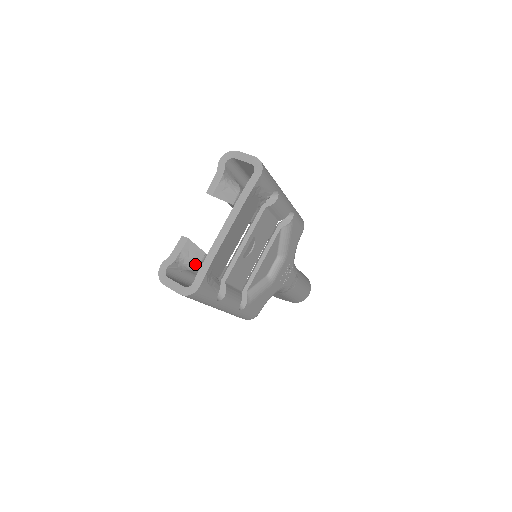
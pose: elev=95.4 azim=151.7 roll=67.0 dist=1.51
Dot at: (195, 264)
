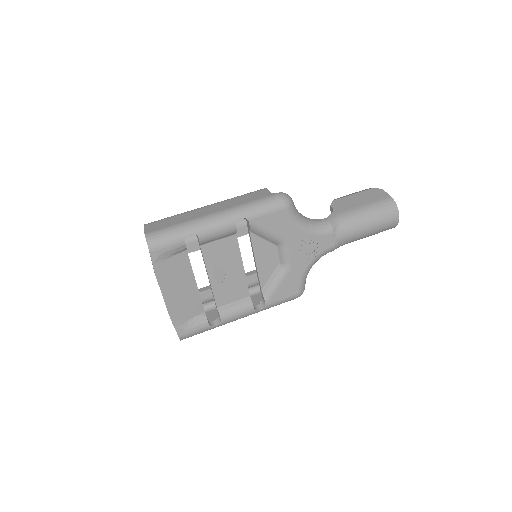
Dot at: occluded
